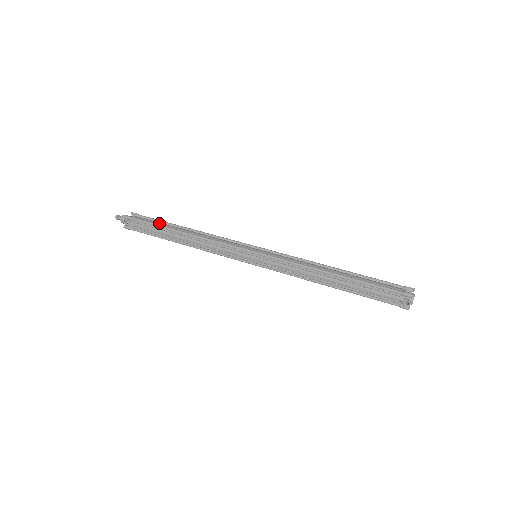
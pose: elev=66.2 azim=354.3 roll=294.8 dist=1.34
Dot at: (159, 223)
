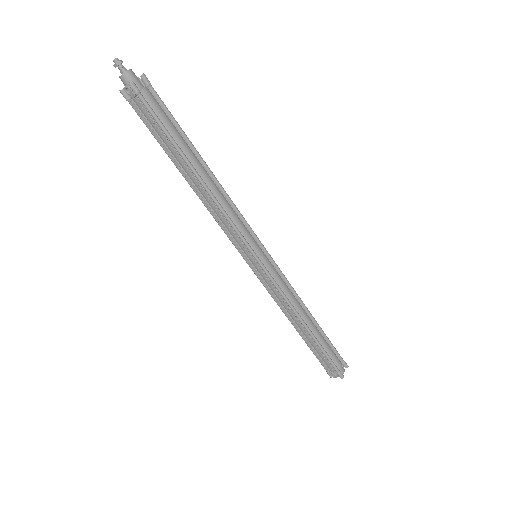
Dot at: (175, 133)
